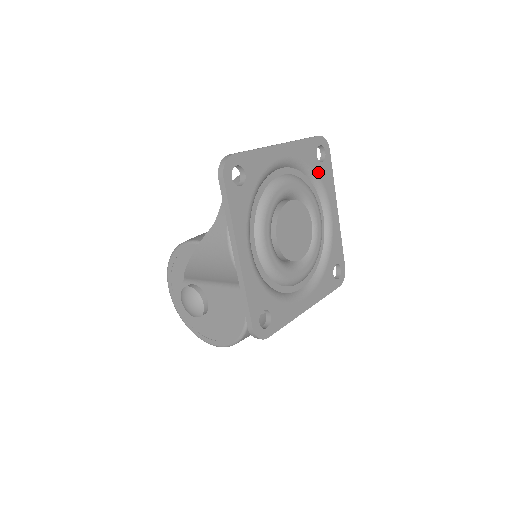
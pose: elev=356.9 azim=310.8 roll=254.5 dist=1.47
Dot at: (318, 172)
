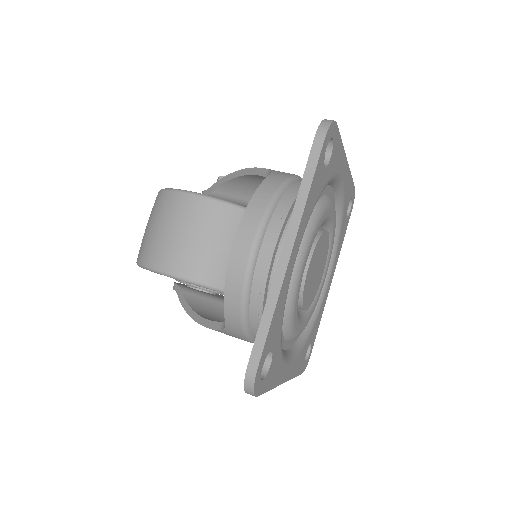
Dot at: (328, 178)
